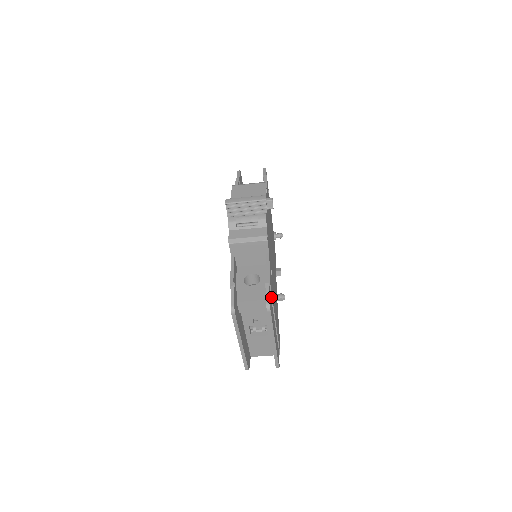
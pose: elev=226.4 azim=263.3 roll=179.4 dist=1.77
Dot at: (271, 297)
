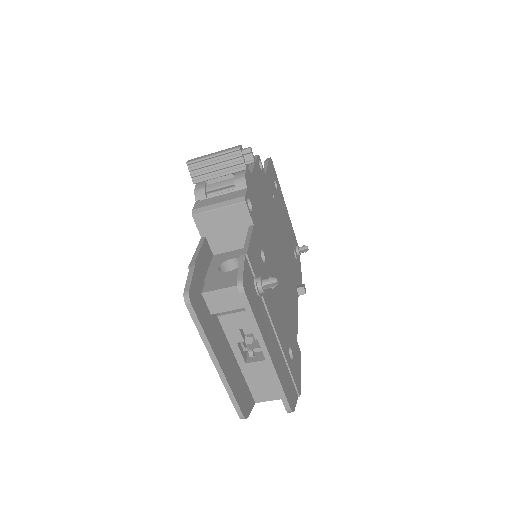
Dot at: (254, 281)
